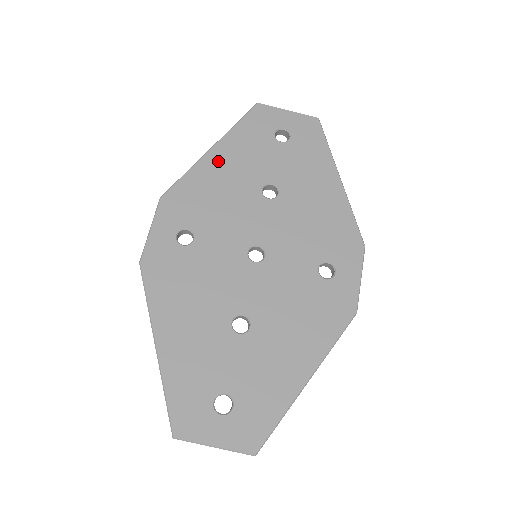
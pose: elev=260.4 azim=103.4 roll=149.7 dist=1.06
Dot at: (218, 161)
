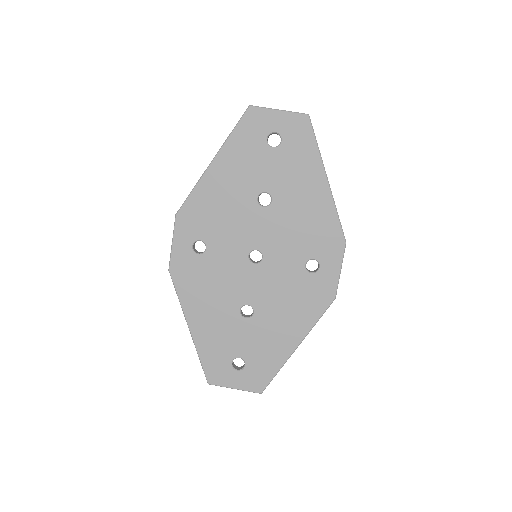
Dot at: (218, 175)
